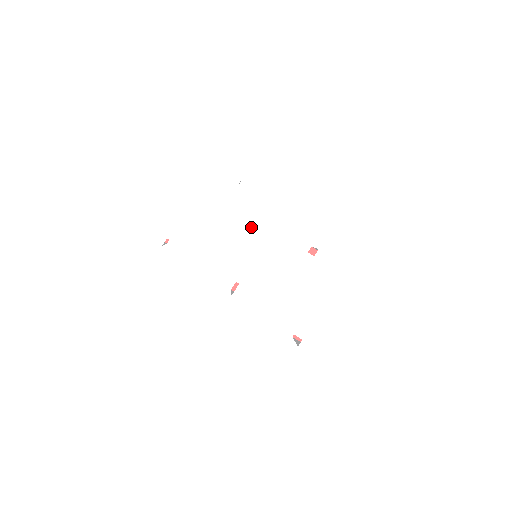
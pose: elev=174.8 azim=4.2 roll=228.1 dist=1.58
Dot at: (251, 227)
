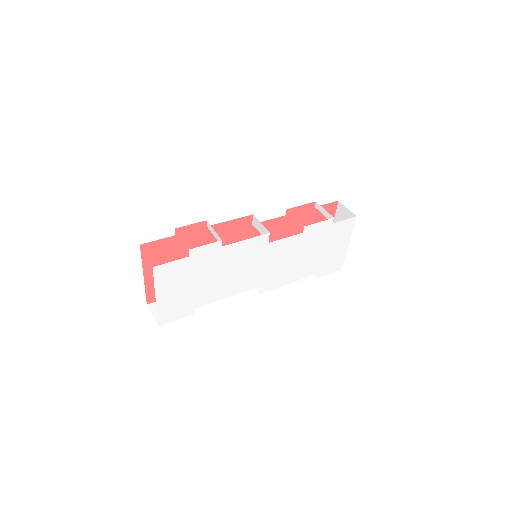
Dot at: (248, 256)
